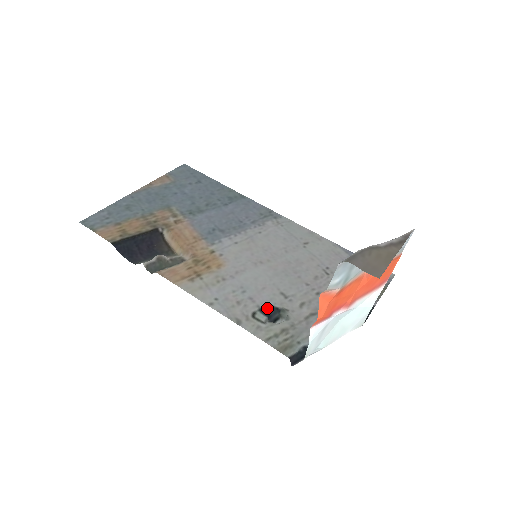
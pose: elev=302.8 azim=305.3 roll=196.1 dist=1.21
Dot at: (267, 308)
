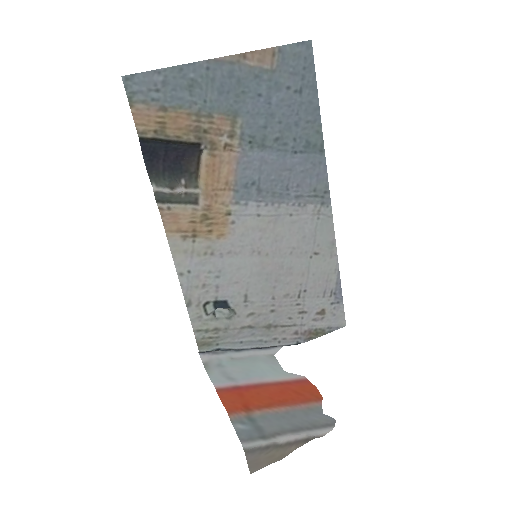
Dot at: (222, 303)
